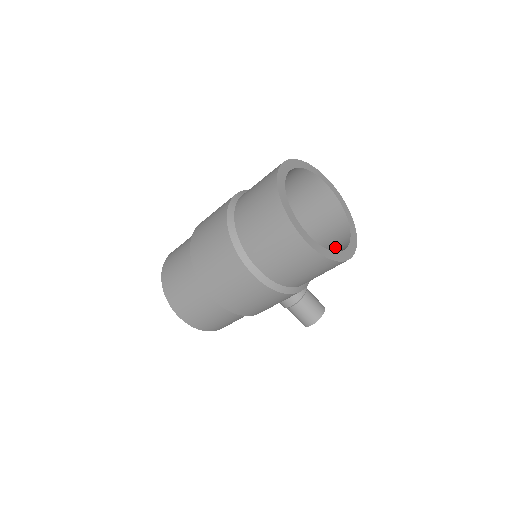
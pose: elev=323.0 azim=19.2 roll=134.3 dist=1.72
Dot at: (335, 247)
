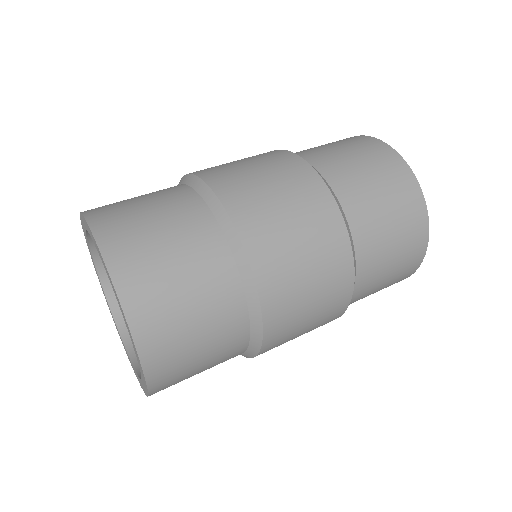
Dot at: occluded
